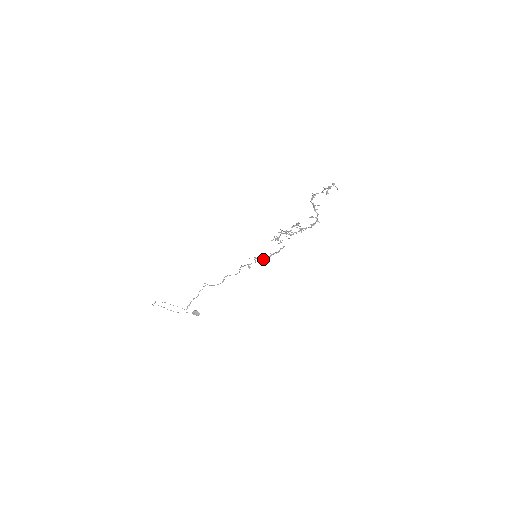
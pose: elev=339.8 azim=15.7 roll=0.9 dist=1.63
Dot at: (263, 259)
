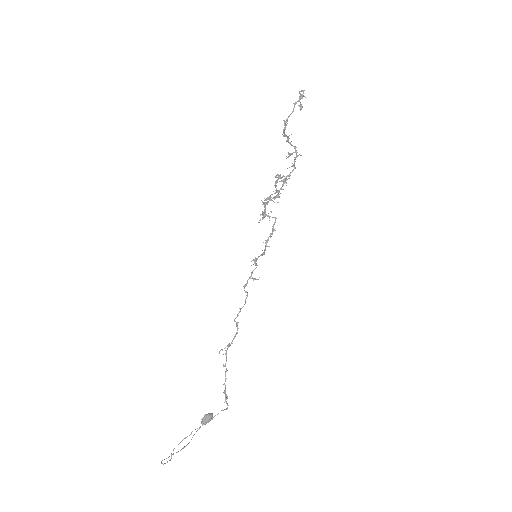
Dot at: (264, 253)
